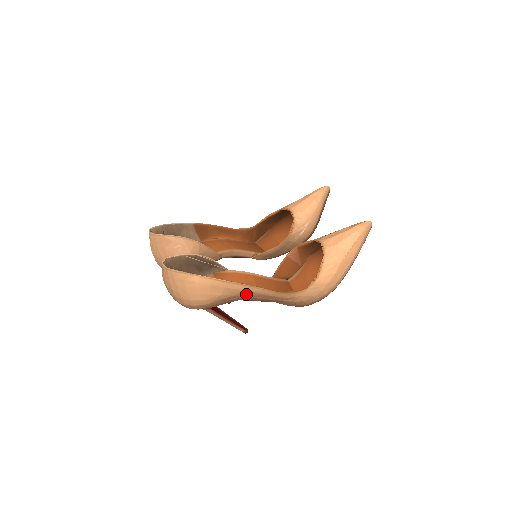
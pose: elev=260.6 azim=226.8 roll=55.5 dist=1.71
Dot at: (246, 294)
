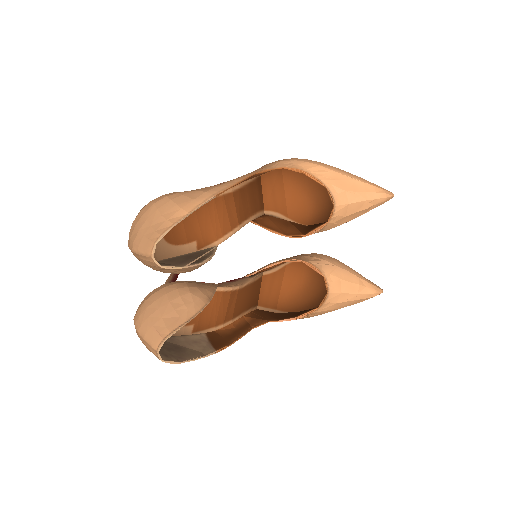
Dot at: occluded
